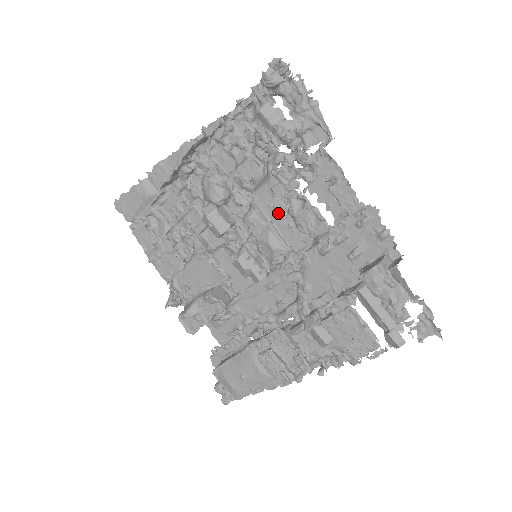
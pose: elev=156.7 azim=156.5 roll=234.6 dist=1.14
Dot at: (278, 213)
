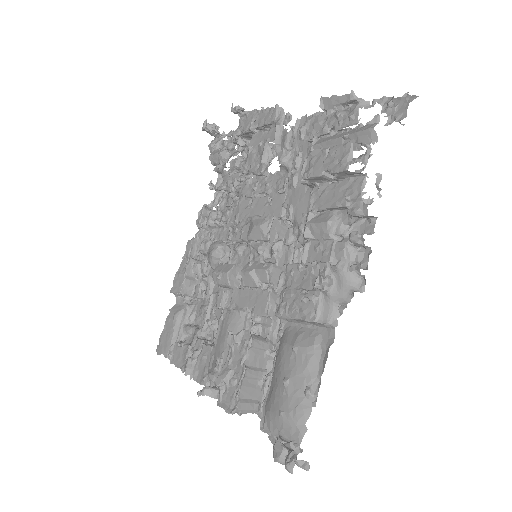
Dot at: (237, 181)
